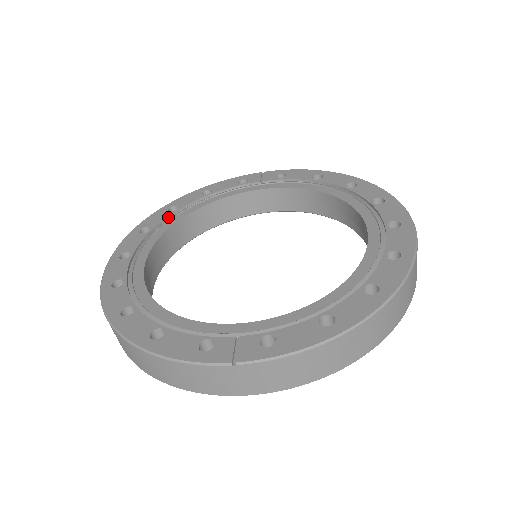
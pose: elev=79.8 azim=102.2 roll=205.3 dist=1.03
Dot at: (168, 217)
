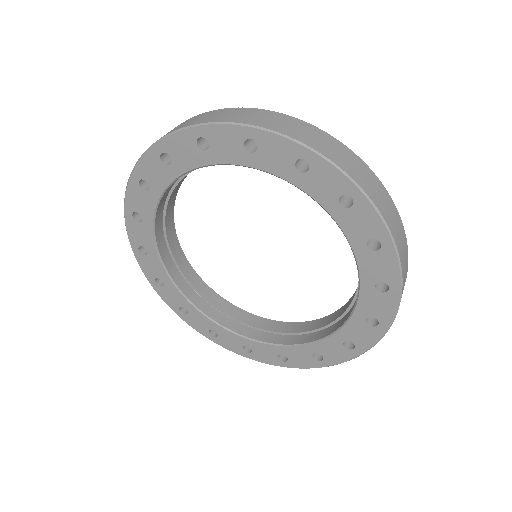
Dot at: occluded
